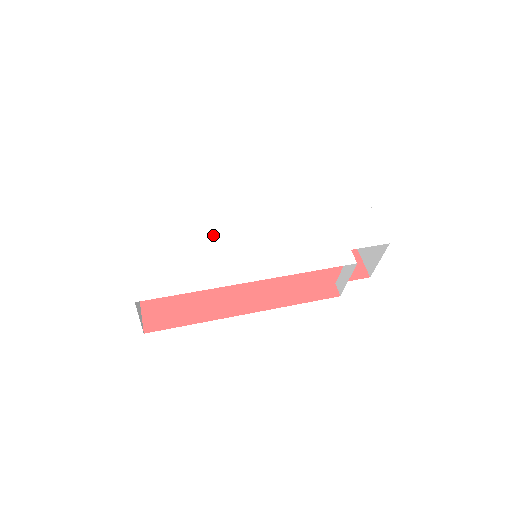
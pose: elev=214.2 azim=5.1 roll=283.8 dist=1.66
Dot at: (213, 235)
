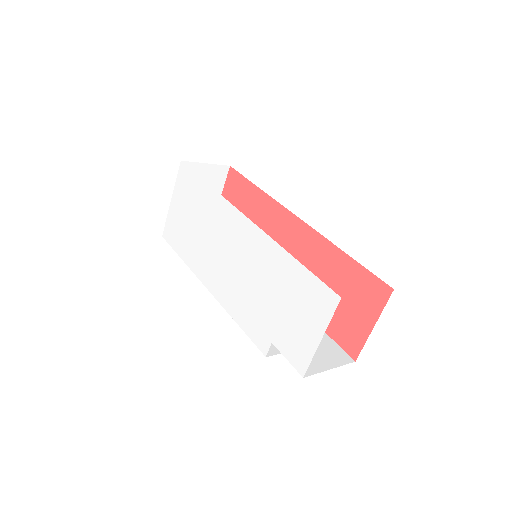
Dot at: (209, 225)
